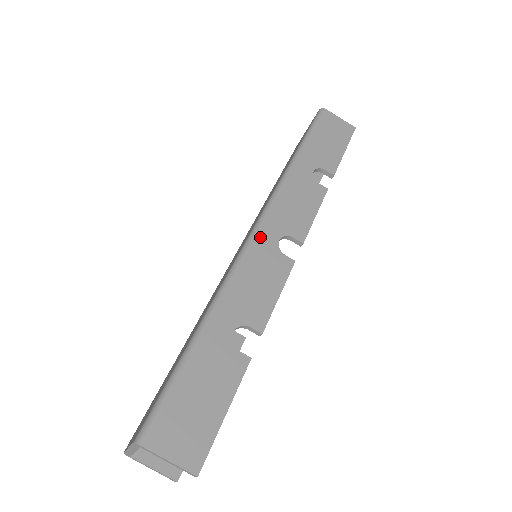
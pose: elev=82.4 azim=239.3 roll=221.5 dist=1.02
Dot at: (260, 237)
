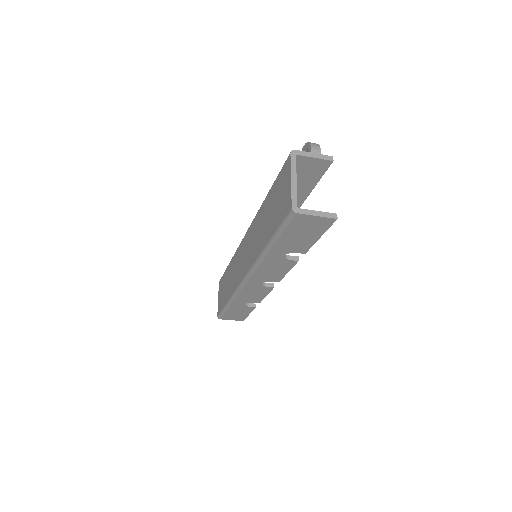
Dot at: (249, 284)
